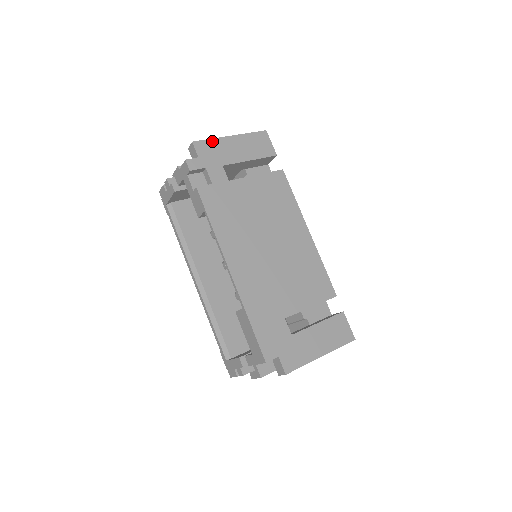
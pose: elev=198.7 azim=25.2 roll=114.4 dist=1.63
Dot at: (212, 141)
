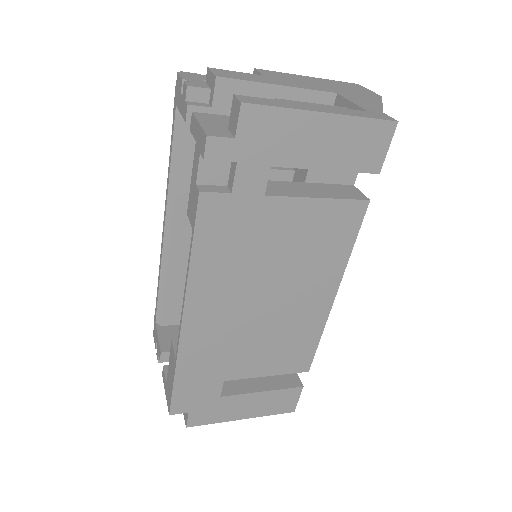
Dot at: (282, 113)
